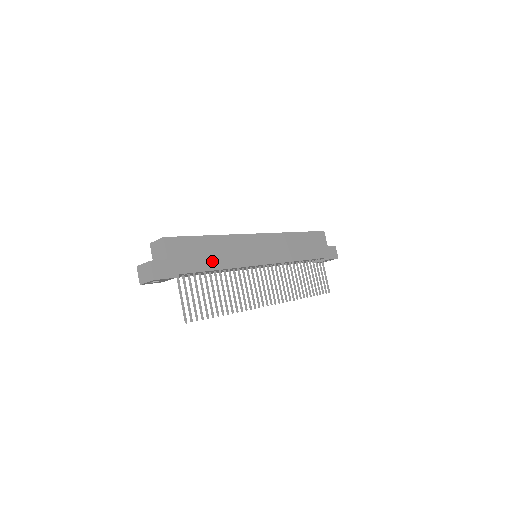
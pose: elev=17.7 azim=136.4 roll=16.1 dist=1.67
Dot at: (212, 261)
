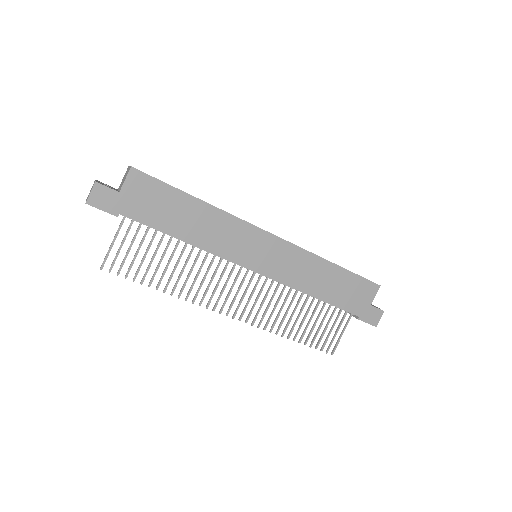
Dot at: (180, 227)
